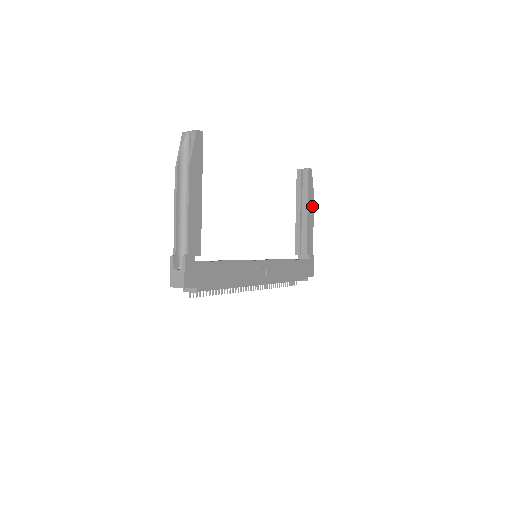
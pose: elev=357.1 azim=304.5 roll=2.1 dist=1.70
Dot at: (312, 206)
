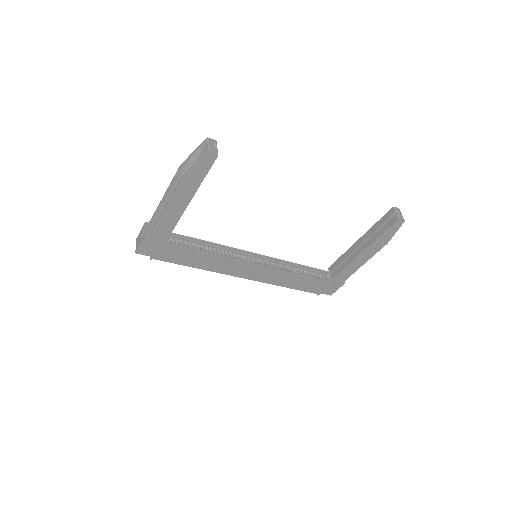
Dot at: (376, 249)
